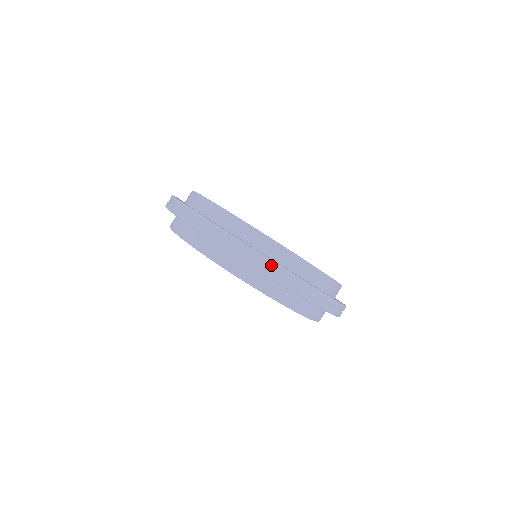
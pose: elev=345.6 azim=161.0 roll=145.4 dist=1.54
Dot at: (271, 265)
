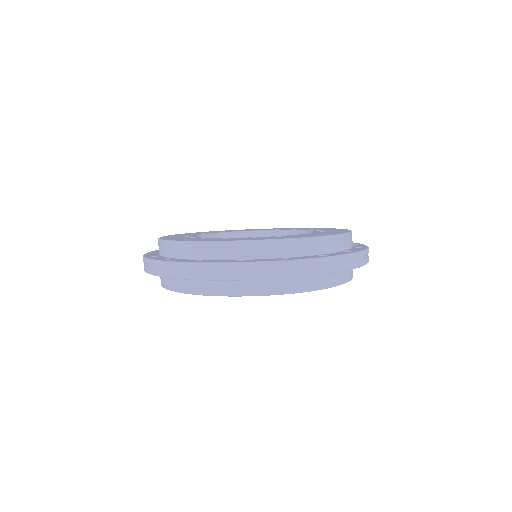
Dot at: (365, 254)
